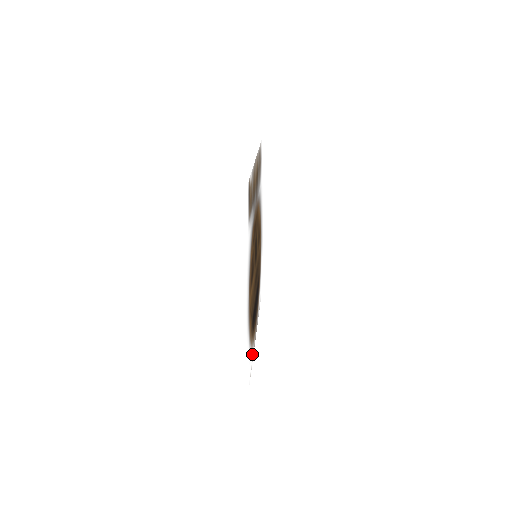
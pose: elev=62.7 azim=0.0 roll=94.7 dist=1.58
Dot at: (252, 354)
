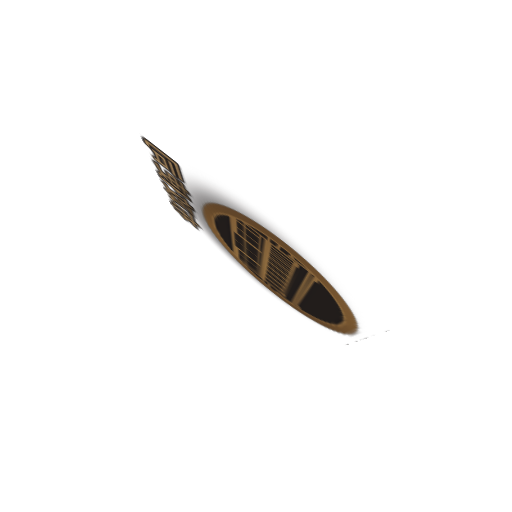
Dot at: (365, 325)
